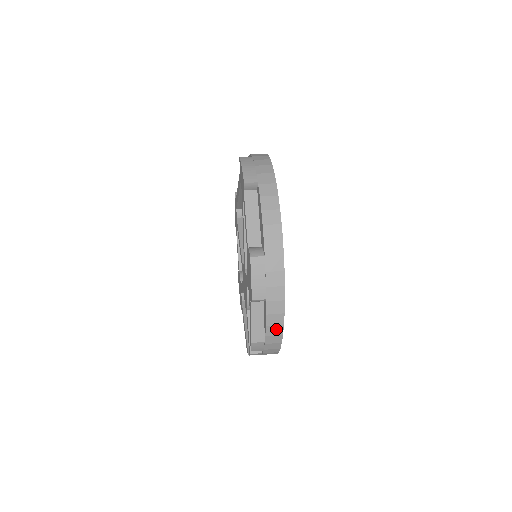
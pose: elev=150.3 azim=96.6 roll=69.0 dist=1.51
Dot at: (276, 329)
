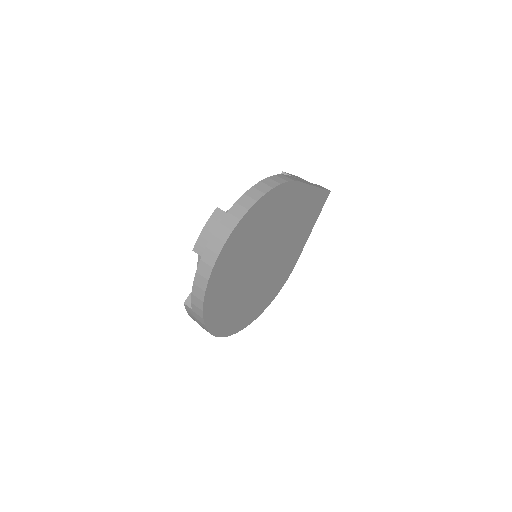
Dot at: occluded
